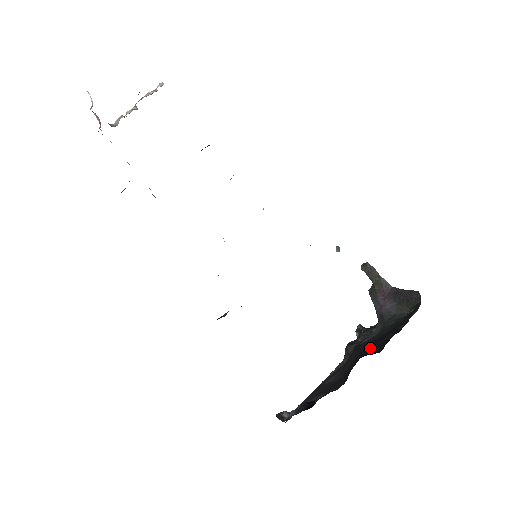
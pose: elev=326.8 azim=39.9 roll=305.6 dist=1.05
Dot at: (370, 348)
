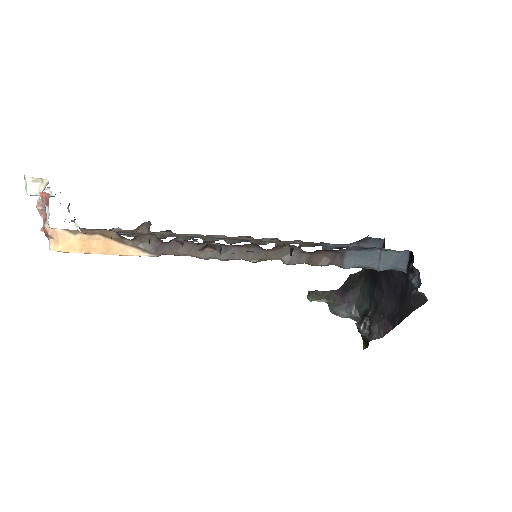
Dot at: (379, 271)
